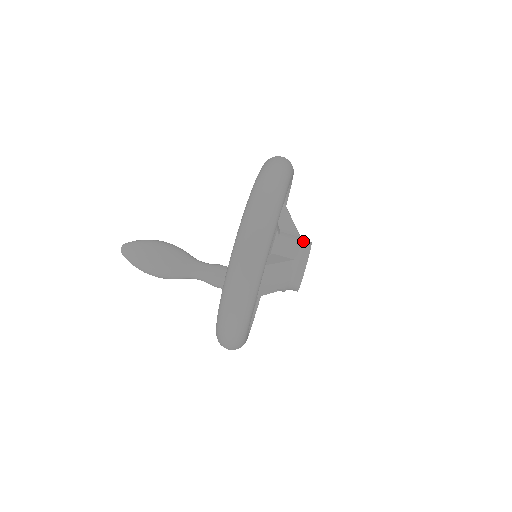
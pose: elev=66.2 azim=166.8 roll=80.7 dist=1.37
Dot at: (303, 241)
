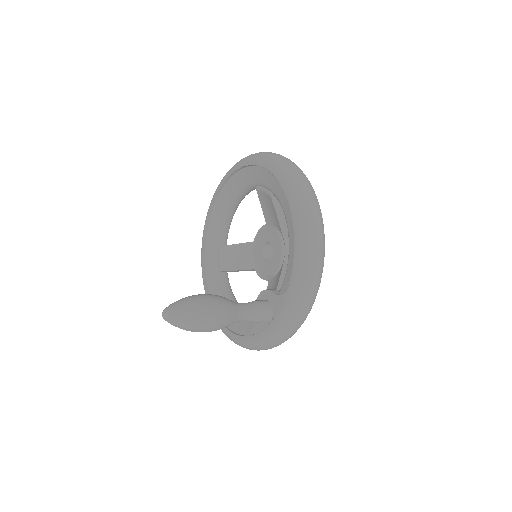
Dot at: occluded
